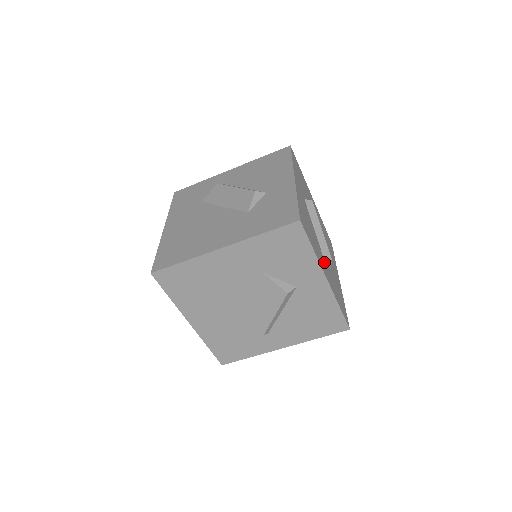
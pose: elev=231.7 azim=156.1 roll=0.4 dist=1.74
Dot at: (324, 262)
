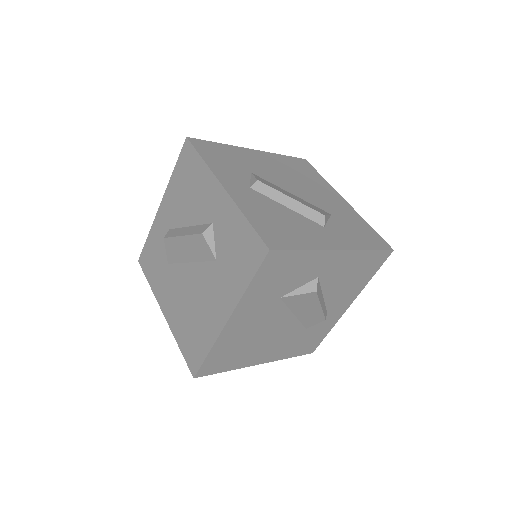
Dot at: (321, 228)
